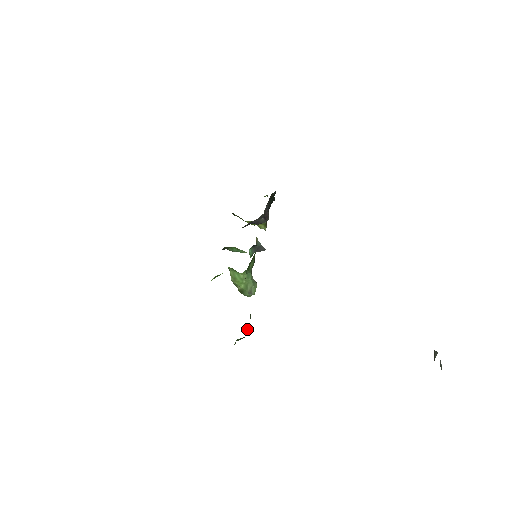
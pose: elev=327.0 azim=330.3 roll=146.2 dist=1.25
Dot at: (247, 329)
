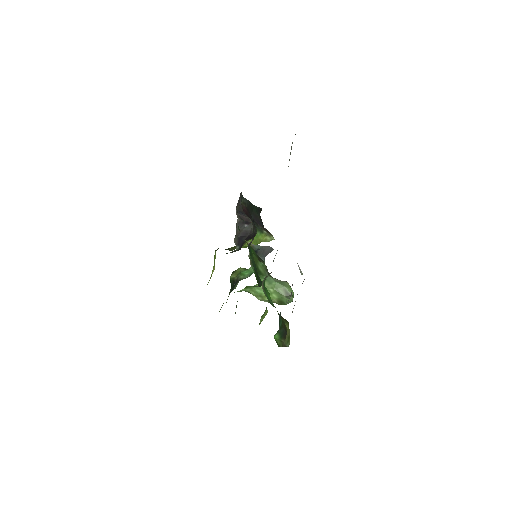
Dot at: (286, 321)
